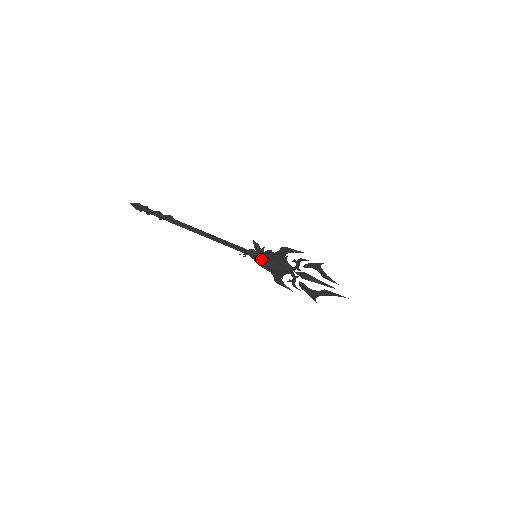
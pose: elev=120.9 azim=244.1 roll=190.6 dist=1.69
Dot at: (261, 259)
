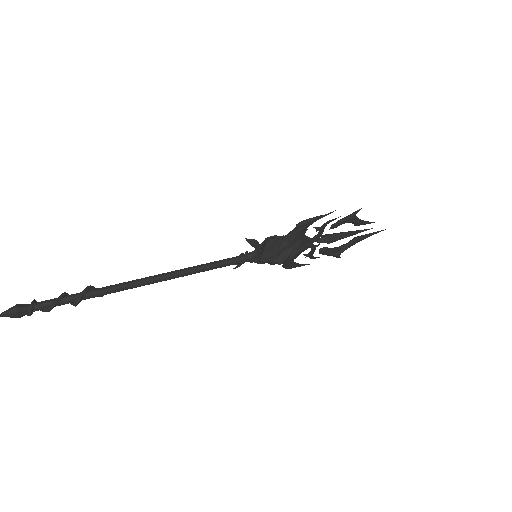
Dot at: (272, 256)
